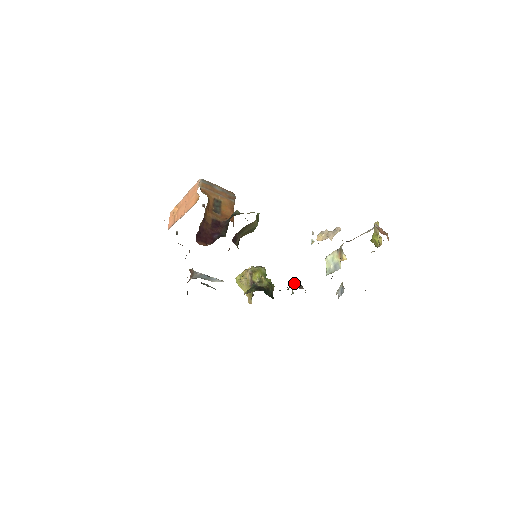
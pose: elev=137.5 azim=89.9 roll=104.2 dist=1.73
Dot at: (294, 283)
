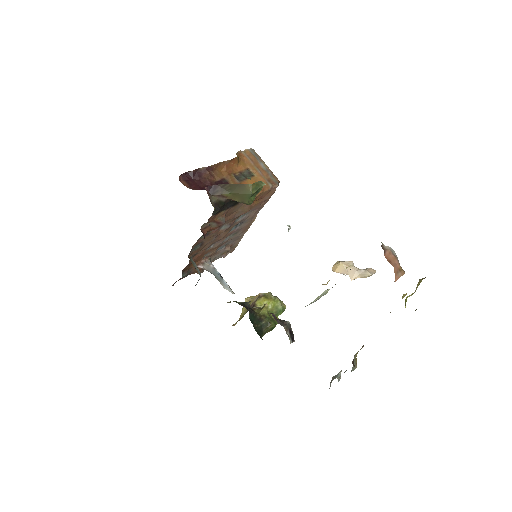
Dot at: occluded
